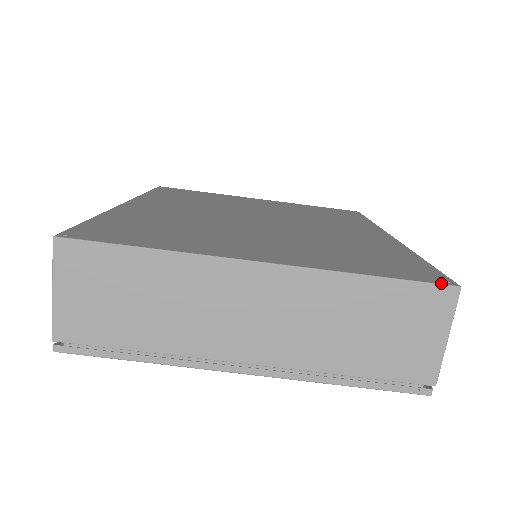
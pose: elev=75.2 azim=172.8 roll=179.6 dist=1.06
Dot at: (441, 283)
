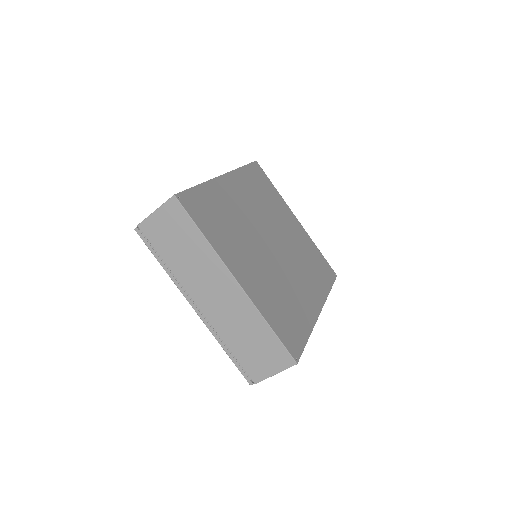
Dot at: (292, 355)
